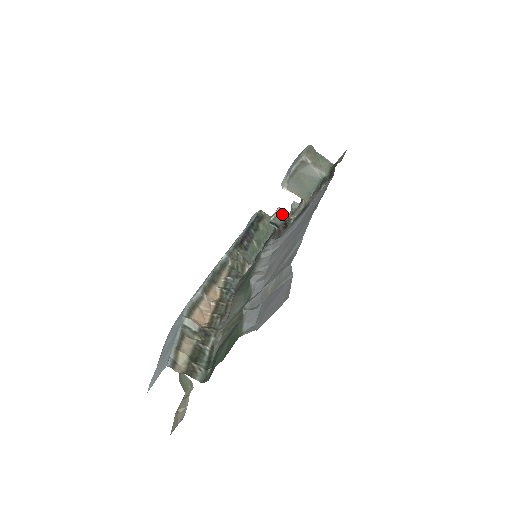
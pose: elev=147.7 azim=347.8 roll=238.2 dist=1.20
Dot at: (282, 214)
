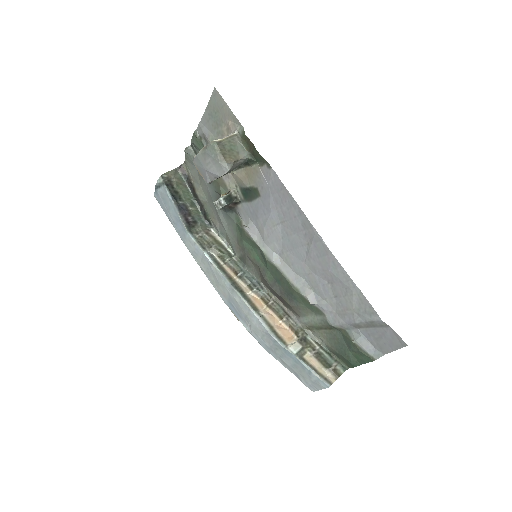
Dot at: (229, 202)
